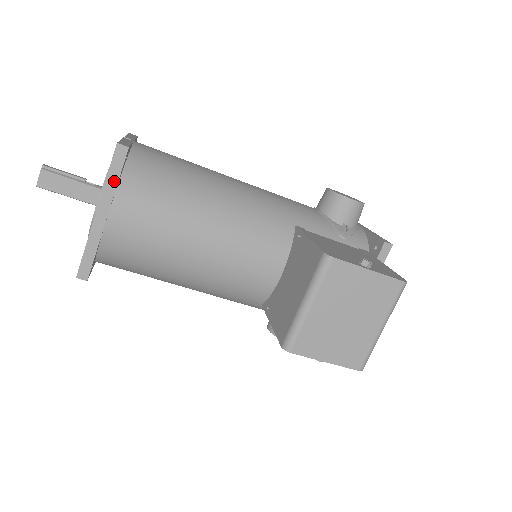
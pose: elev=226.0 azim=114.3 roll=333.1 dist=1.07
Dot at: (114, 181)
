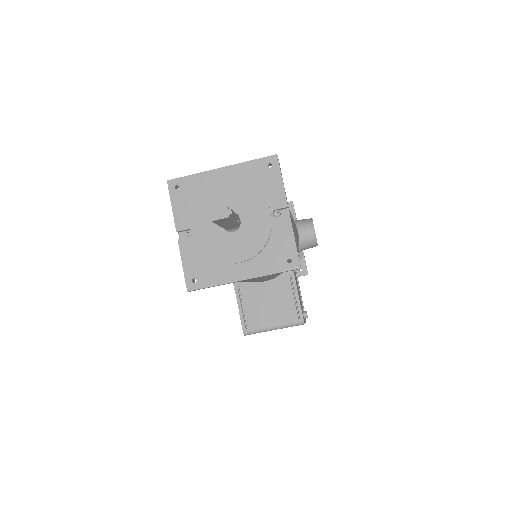
Dot at: (273, 274)
